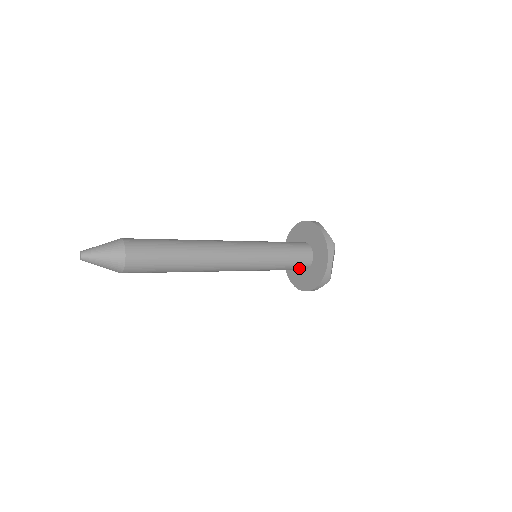
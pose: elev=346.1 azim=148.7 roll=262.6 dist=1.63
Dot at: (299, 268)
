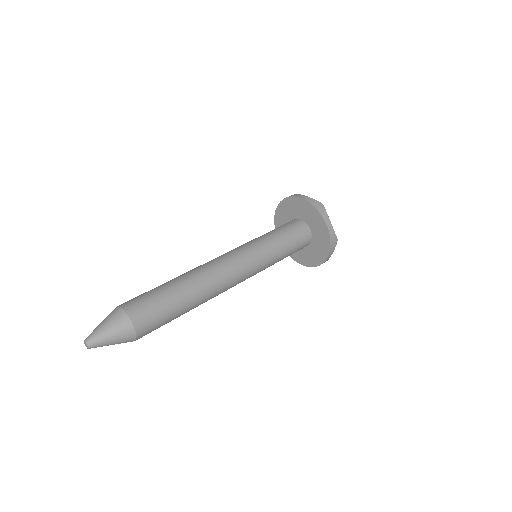
Dot at: occluded
